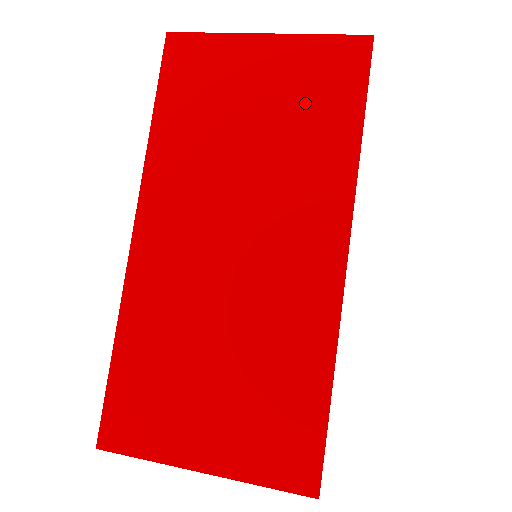
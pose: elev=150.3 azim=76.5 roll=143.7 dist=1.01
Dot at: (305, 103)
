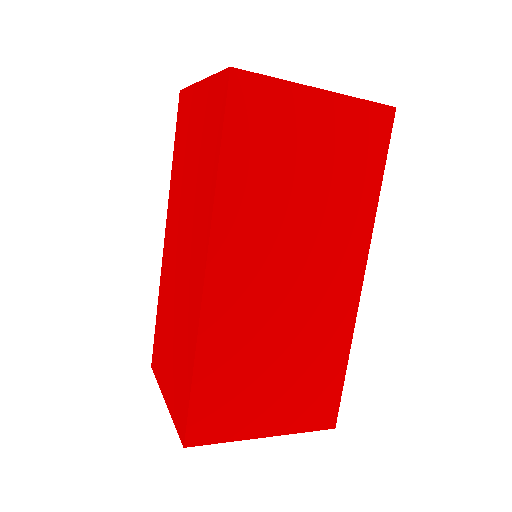
Dot at: (346, 161)
